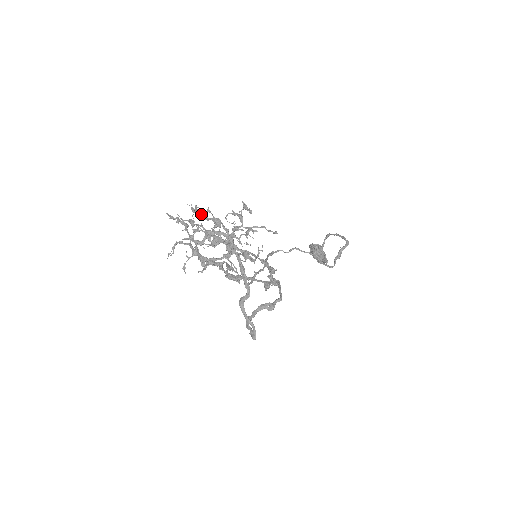
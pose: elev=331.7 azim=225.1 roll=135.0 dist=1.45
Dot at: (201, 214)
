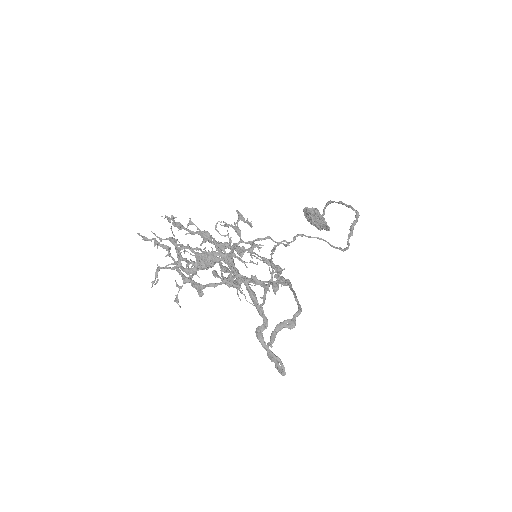
Dot at: (182, 228)
